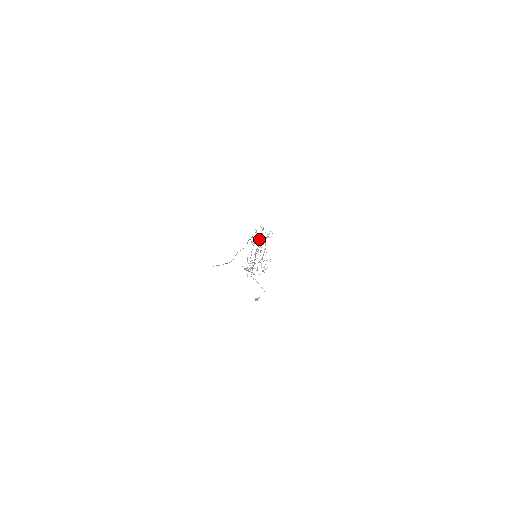
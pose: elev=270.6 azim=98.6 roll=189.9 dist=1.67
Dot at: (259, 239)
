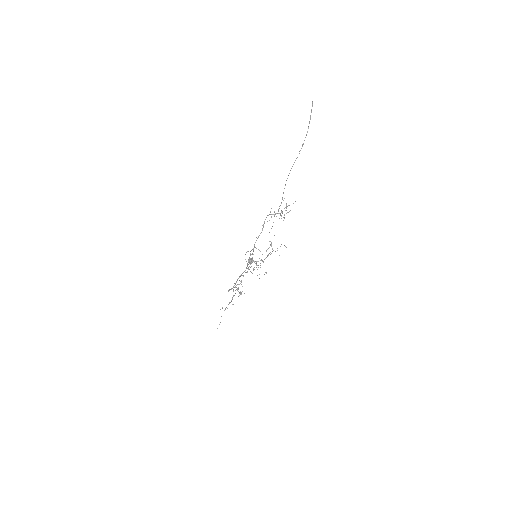
Dot at: occluded
